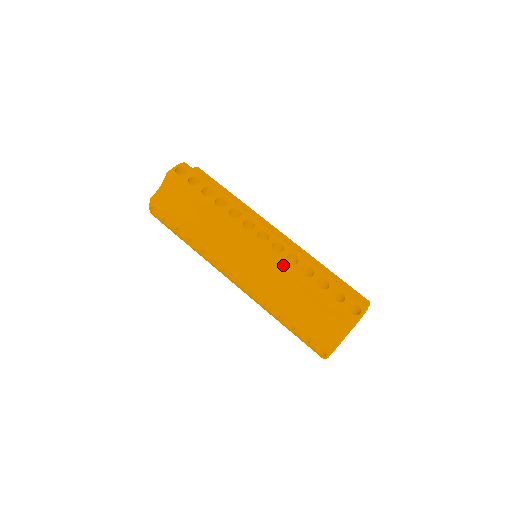
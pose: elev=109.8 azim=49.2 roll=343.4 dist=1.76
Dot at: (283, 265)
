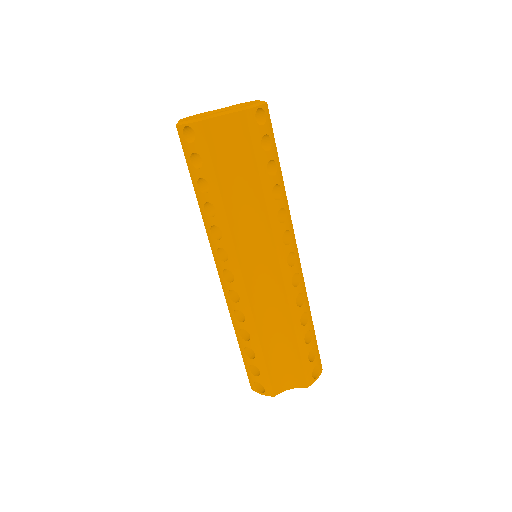
Dot at: (291, 303)
